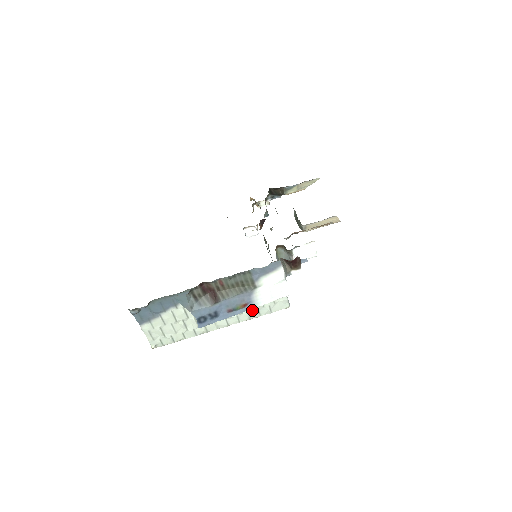
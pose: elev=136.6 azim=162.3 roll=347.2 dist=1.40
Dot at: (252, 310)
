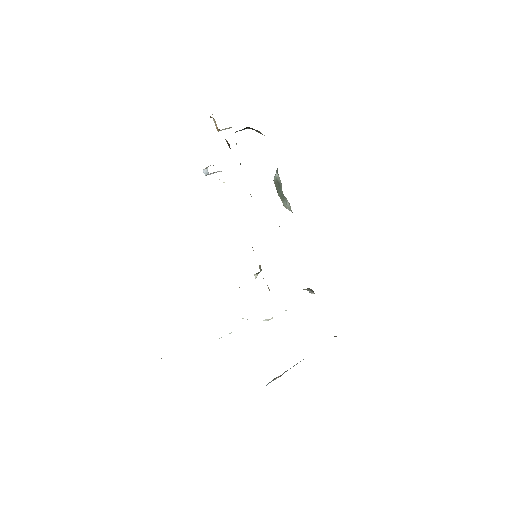
Dot at: occluded
